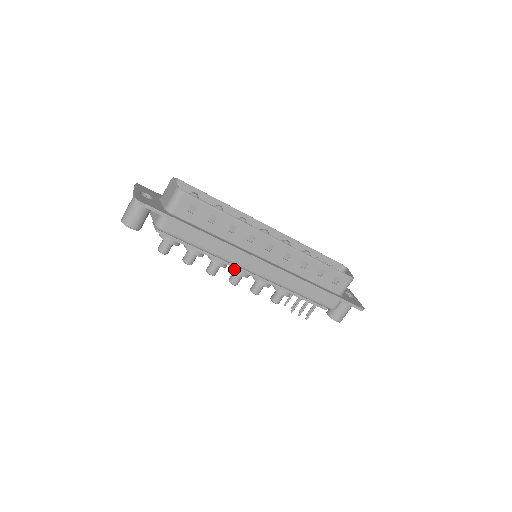
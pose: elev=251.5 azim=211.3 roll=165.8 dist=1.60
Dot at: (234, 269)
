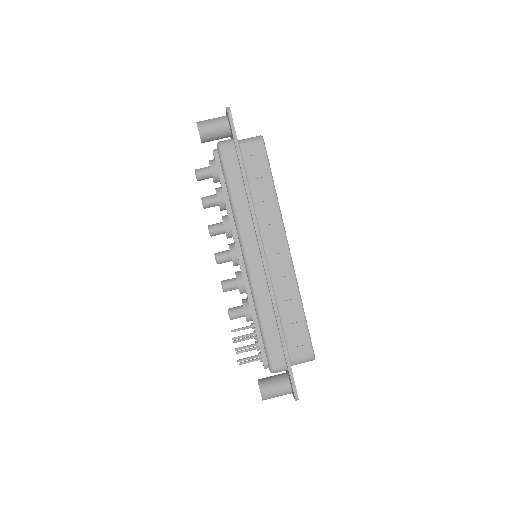
Dot at: (231, 245)
